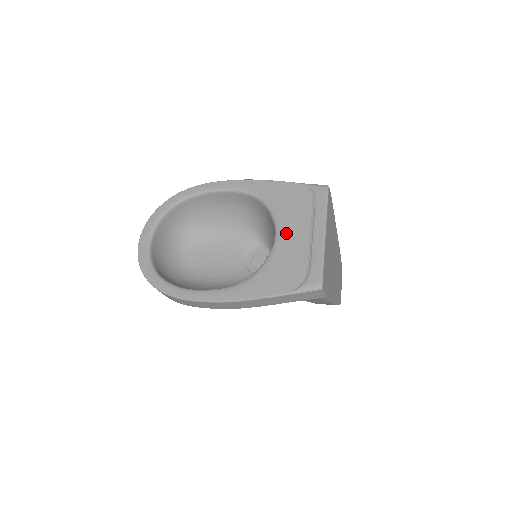
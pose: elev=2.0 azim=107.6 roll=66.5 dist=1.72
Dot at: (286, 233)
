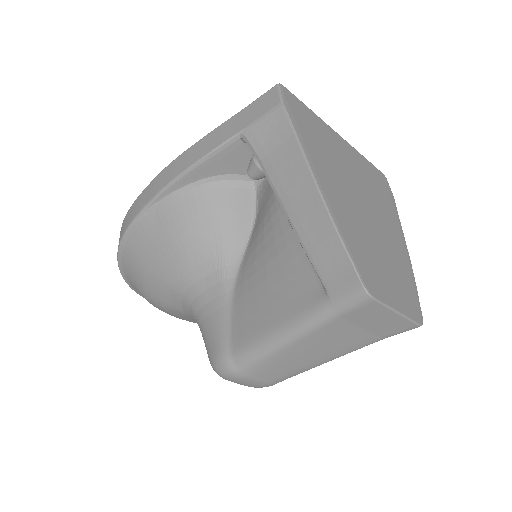
Dot at: occluded
